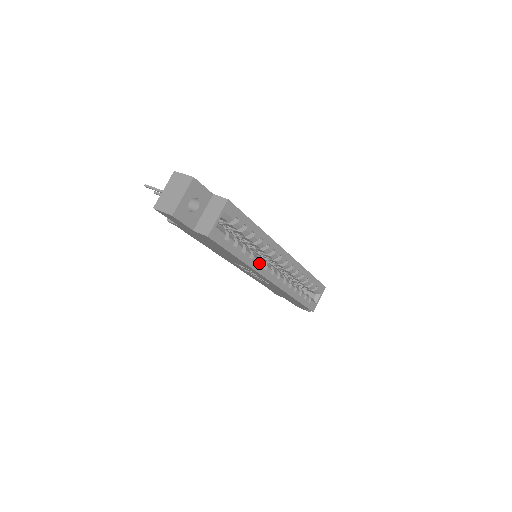
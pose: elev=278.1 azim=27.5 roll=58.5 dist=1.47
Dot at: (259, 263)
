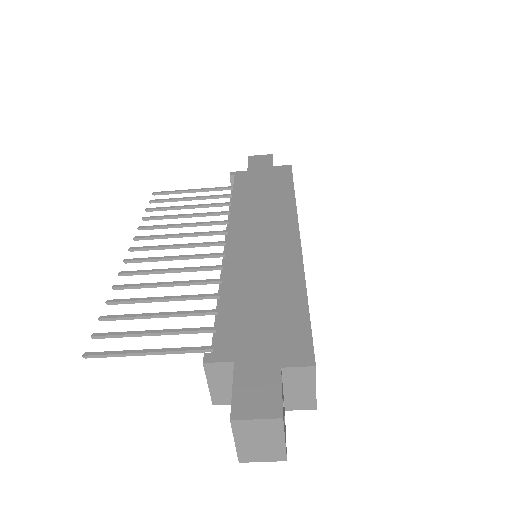
Dot at: occluded
